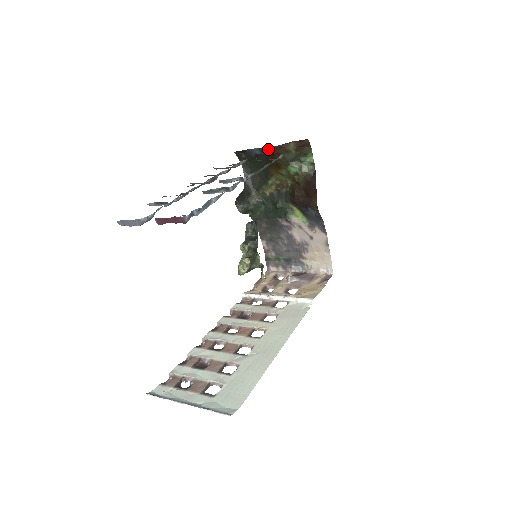
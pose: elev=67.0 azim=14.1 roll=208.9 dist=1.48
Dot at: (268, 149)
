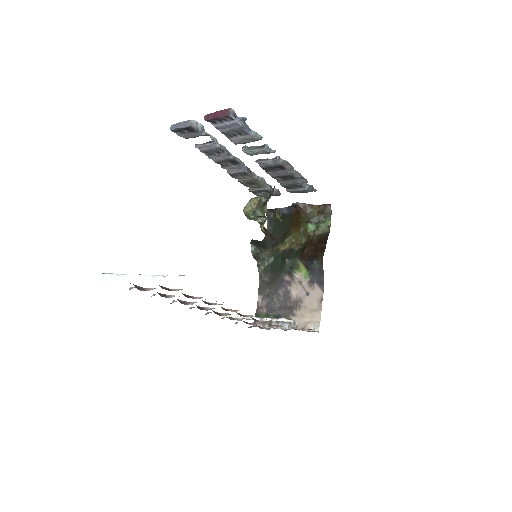
Dot at: (296, 205)
